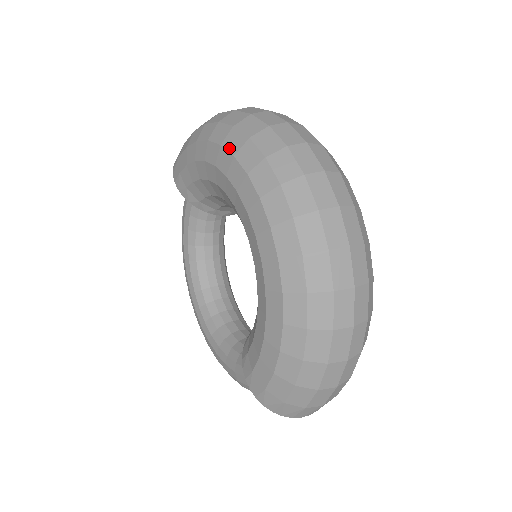
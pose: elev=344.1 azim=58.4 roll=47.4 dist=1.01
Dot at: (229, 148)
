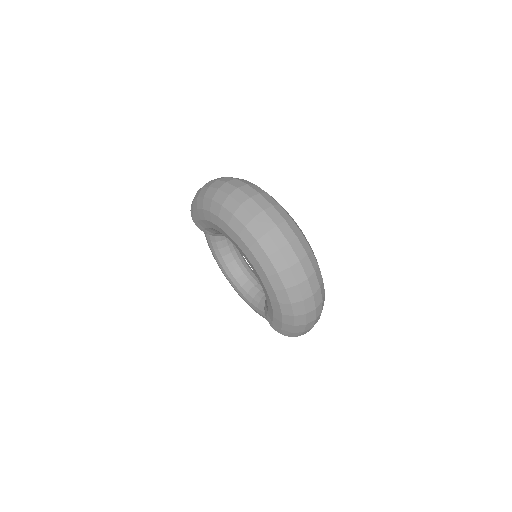
Dot at: (224, 220)
